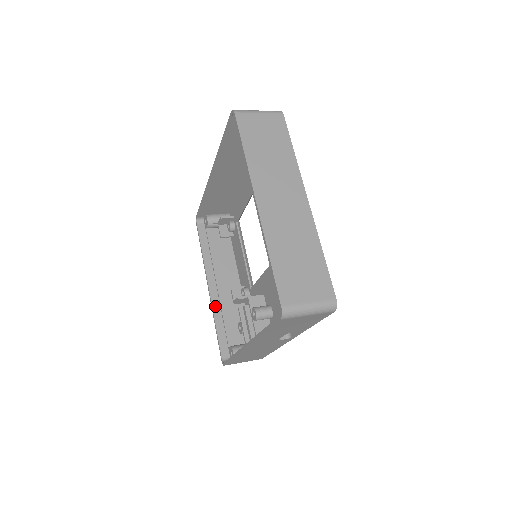
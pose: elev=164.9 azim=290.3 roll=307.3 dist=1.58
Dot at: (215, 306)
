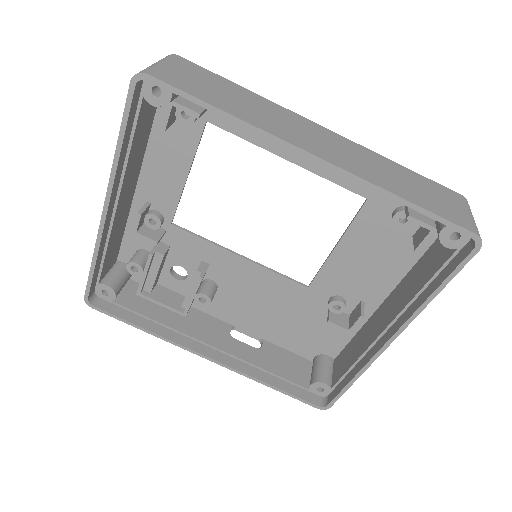
Dot at: (104, 236)
